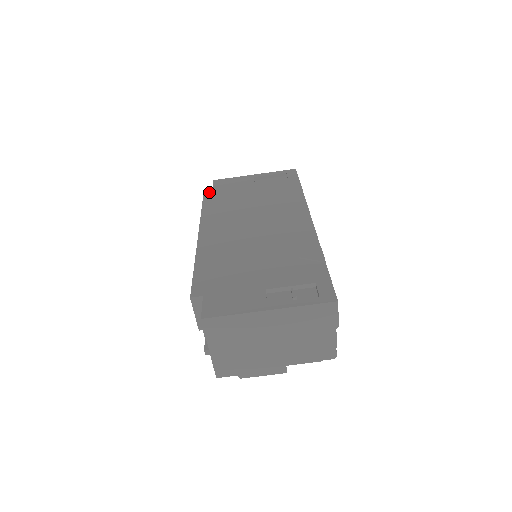
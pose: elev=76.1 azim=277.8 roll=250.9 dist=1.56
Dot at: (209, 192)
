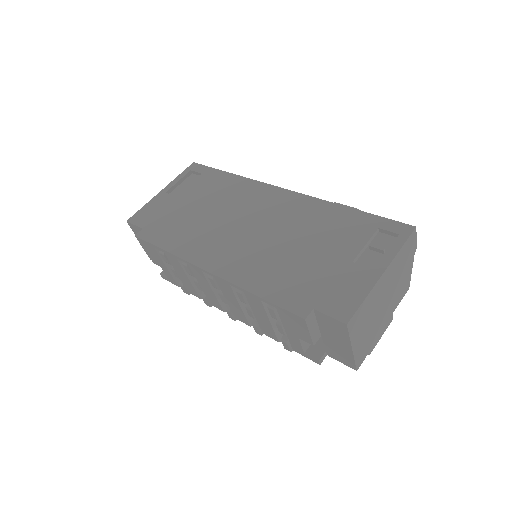
Dot at: (144, 233)
